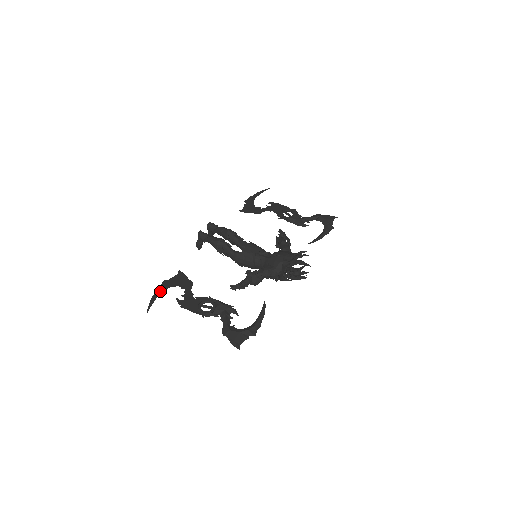
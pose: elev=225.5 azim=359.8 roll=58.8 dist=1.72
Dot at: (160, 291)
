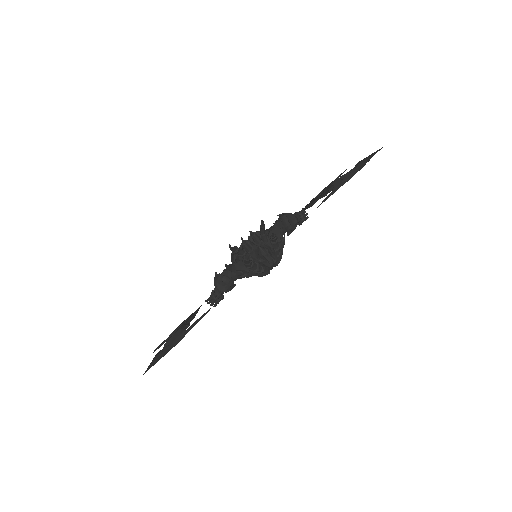
Dot at: occluded
